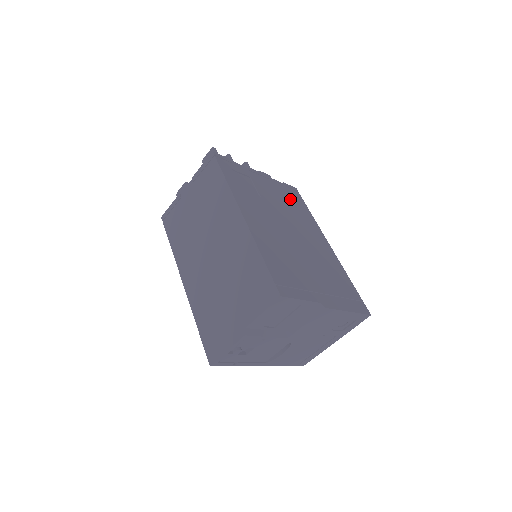
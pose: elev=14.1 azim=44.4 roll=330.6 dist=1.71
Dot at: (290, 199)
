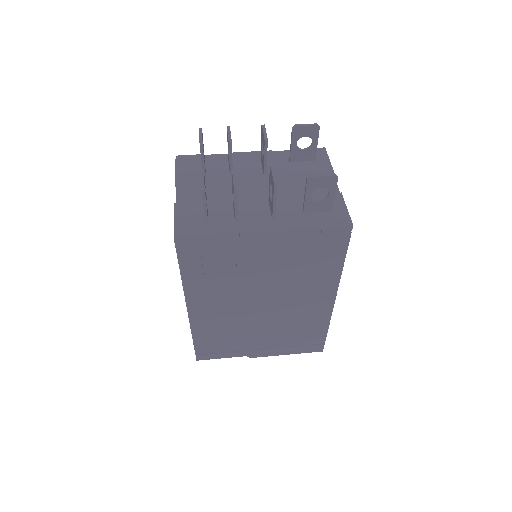
Dot at: (309, 256)
